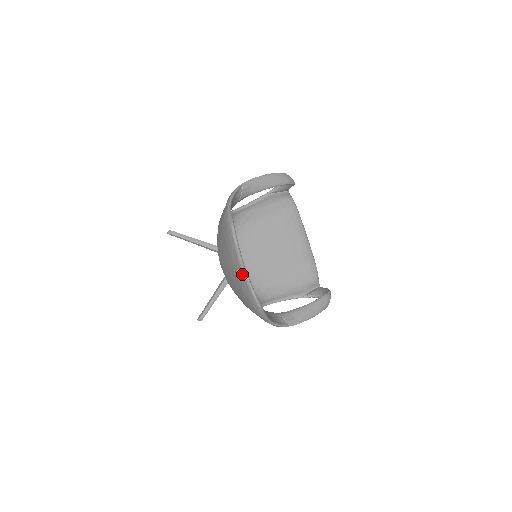
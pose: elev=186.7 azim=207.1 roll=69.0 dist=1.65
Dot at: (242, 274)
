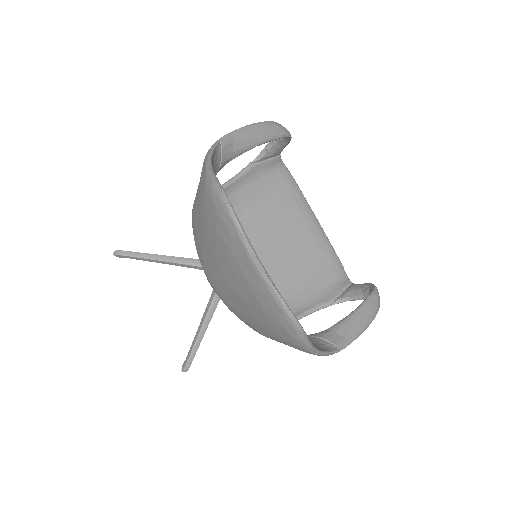
Dot at: (259, 278)
